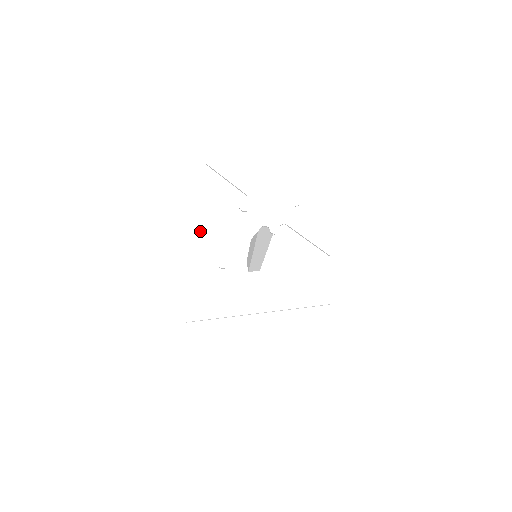
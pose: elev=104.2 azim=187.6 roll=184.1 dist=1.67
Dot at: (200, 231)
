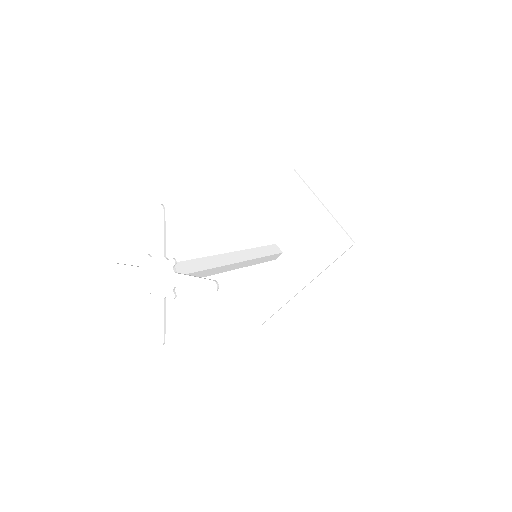
Dot at: (225, 250)
